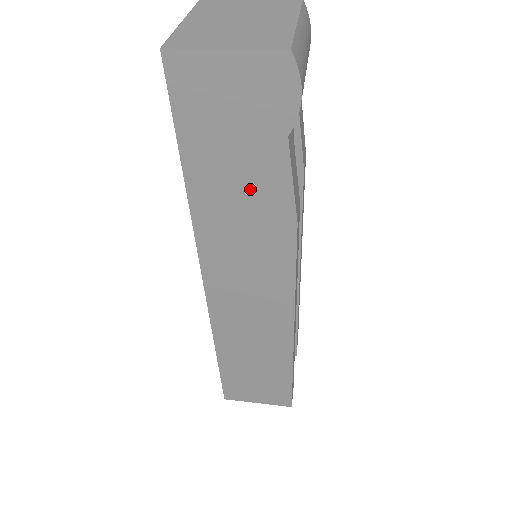
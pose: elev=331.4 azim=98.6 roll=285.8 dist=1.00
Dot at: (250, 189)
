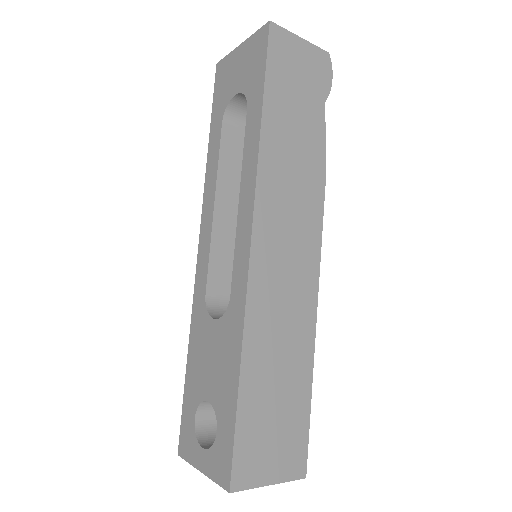
Dot at: (302, 135)
